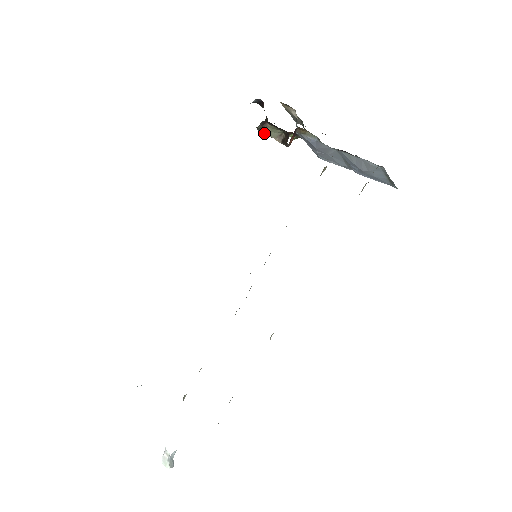
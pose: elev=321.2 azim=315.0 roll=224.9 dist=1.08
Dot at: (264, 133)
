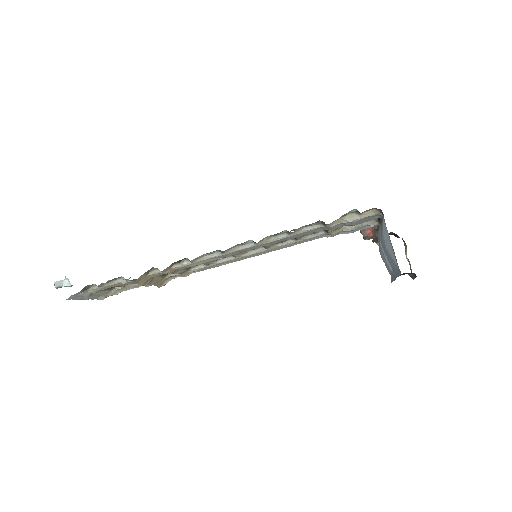
Dot at: (361, 232)
